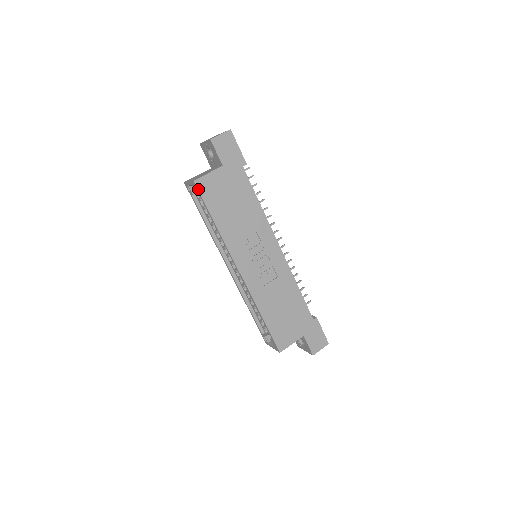
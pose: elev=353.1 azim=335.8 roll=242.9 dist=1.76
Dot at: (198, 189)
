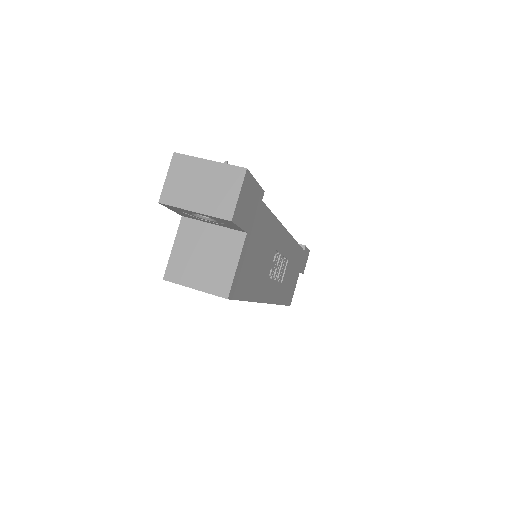
Dot at: (232, 299)
